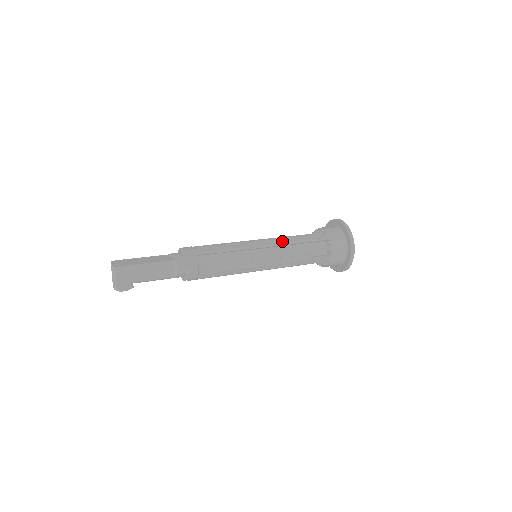
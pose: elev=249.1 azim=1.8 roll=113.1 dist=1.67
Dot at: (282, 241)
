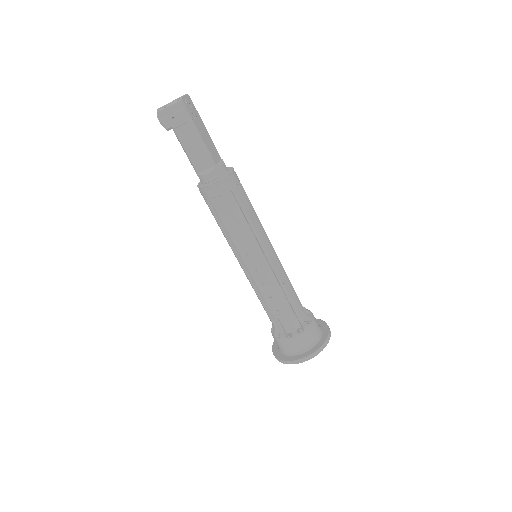
Dot at: (283, 279)
